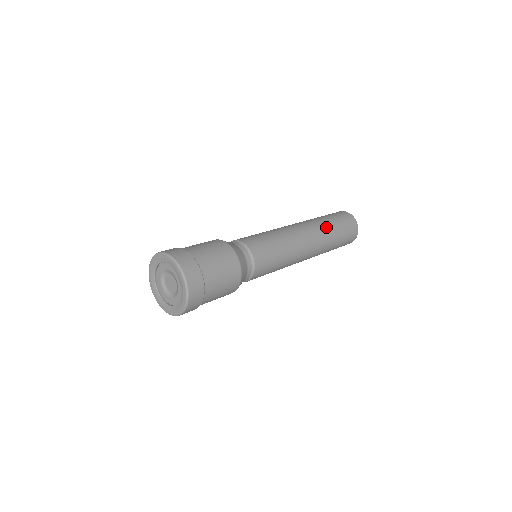
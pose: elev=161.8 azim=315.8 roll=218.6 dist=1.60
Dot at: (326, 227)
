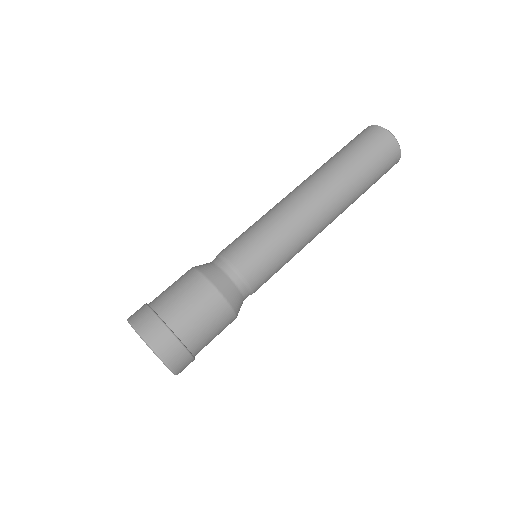
Dot at: (356, 195)
